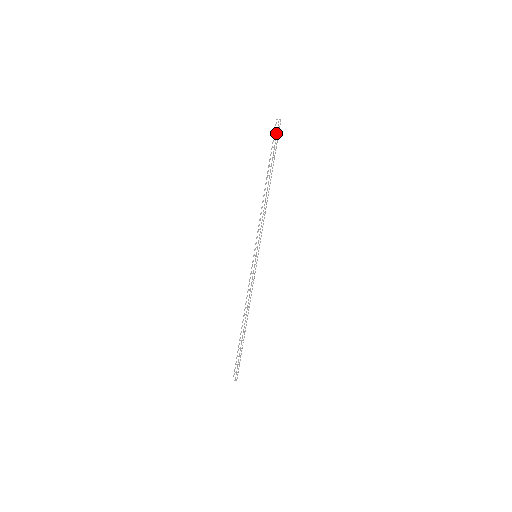
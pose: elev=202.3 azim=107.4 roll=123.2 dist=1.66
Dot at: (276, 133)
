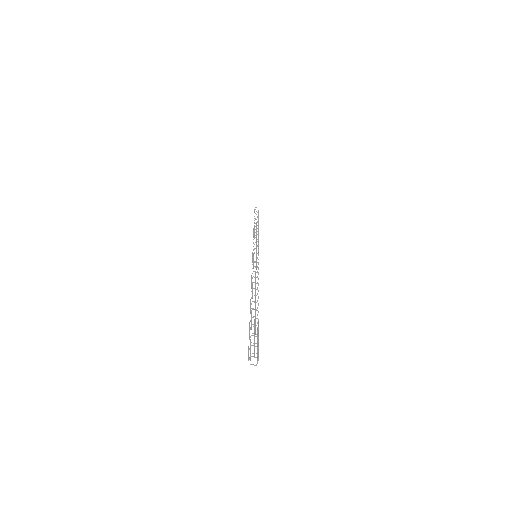
Dot at: occluded
